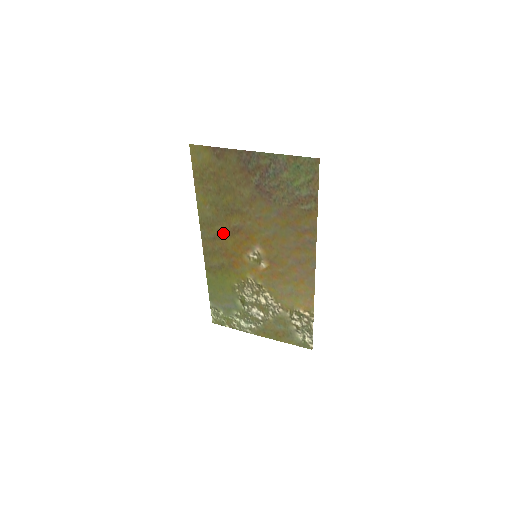
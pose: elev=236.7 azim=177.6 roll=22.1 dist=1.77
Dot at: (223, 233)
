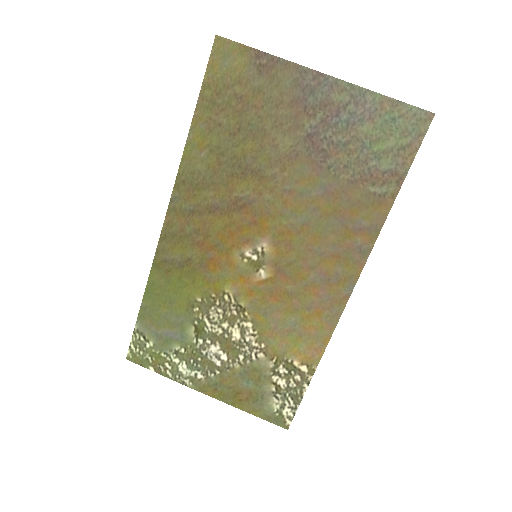
Dot at: (213, 205)
